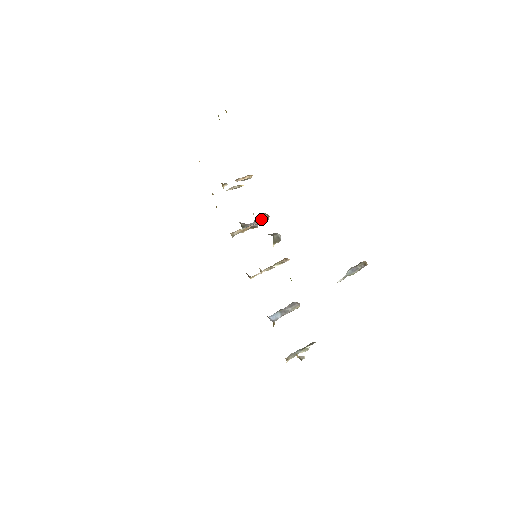
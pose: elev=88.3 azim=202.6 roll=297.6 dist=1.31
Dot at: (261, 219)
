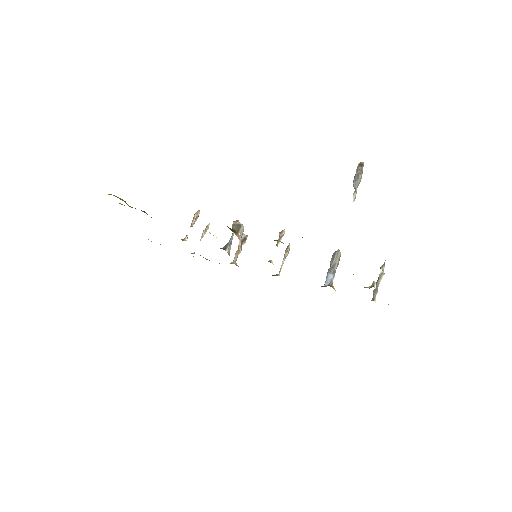
Dot at: occluded
